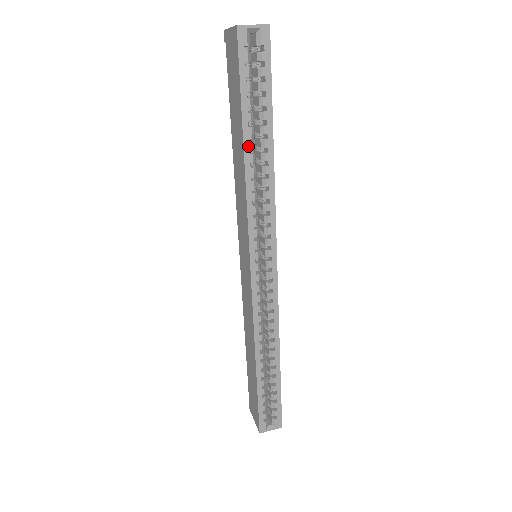
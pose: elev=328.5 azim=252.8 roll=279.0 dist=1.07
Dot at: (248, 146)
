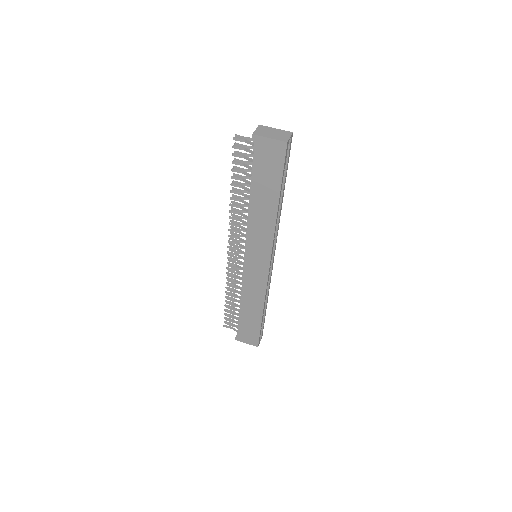
Dot at: (279, 203)
